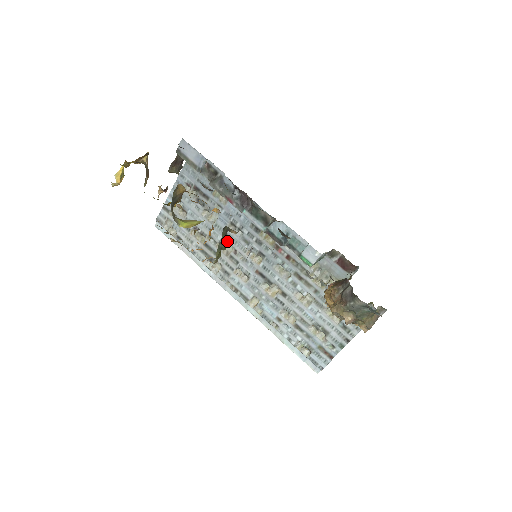
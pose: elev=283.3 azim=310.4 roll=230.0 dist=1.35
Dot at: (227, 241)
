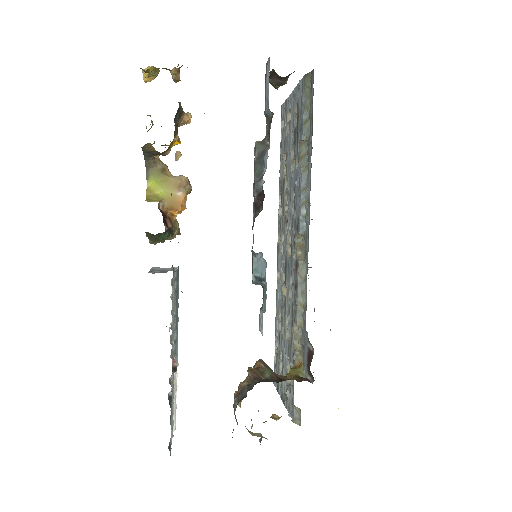
Dot at: (288, 202)
